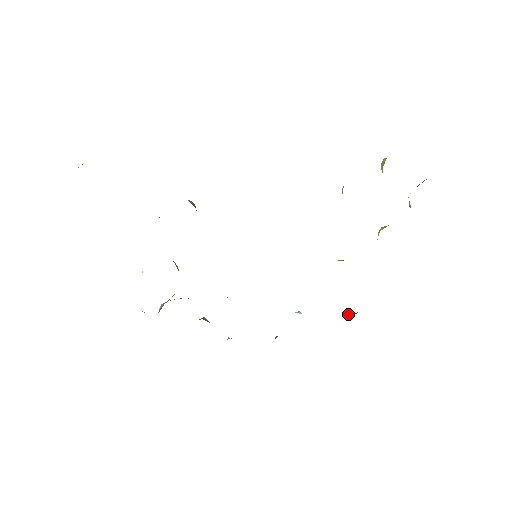
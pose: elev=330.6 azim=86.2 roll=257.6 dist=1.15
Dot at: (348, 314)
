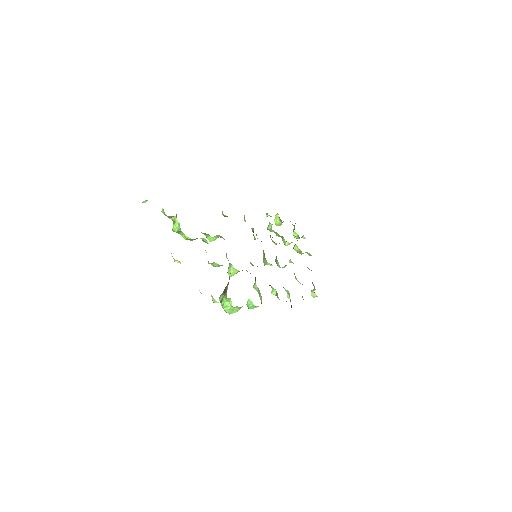
Dot at: (311, 292)
